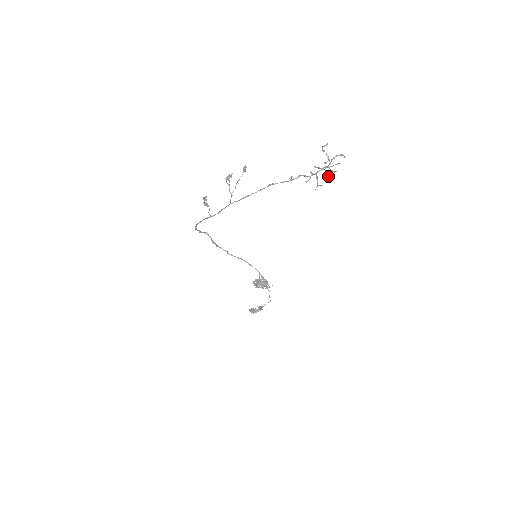
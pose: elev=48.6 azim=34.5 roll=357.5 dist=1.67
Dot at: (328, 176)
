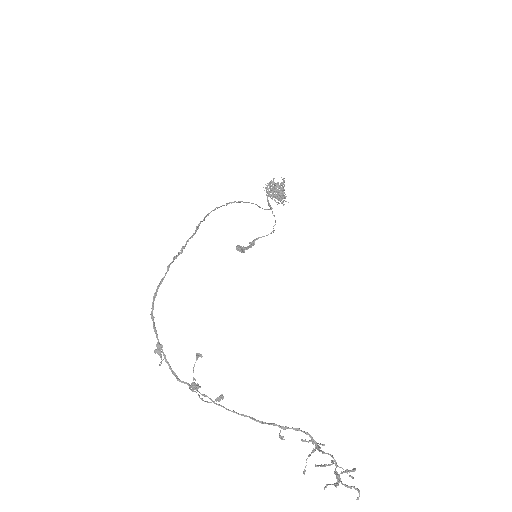
Dot at: (332, 462)
